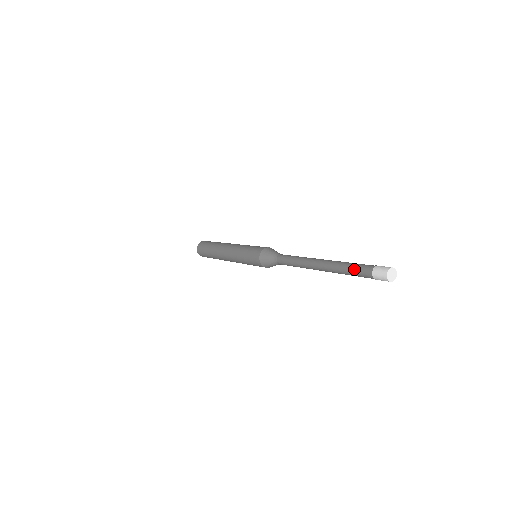
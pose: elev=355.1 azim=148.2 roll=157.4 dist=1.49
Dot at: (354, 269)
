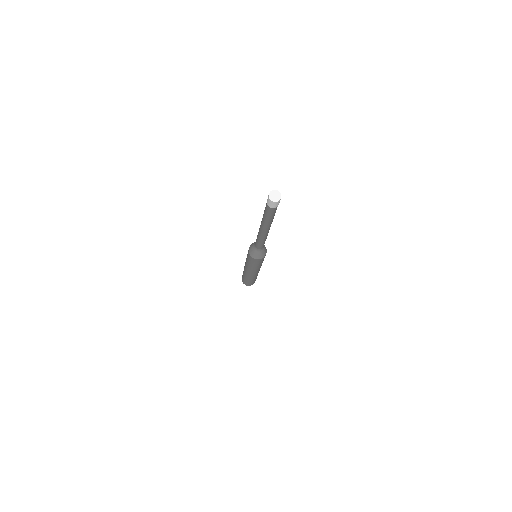
Dot at: occluded
